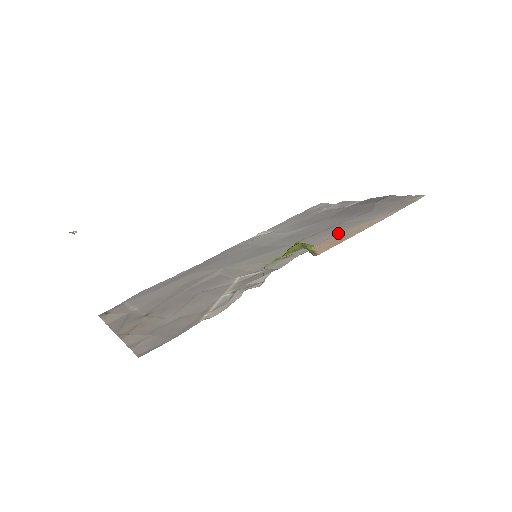
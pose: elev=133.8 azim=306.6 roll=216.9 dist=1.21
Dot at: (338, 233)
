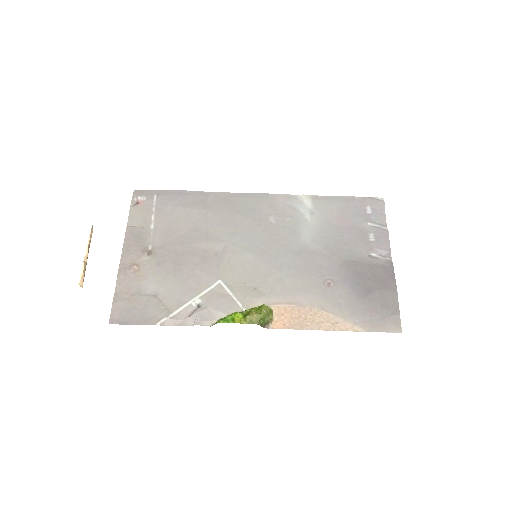
Dot at: (311, 306)
